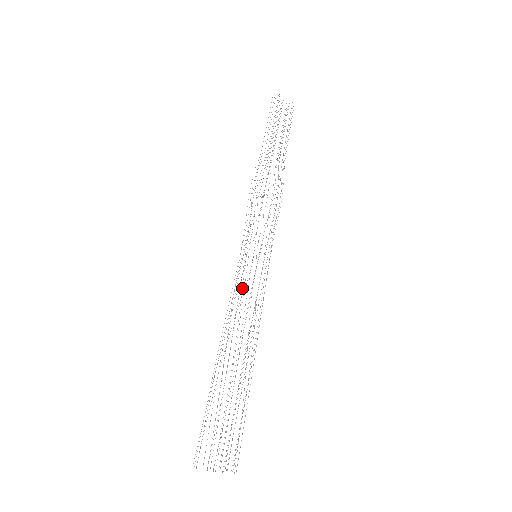
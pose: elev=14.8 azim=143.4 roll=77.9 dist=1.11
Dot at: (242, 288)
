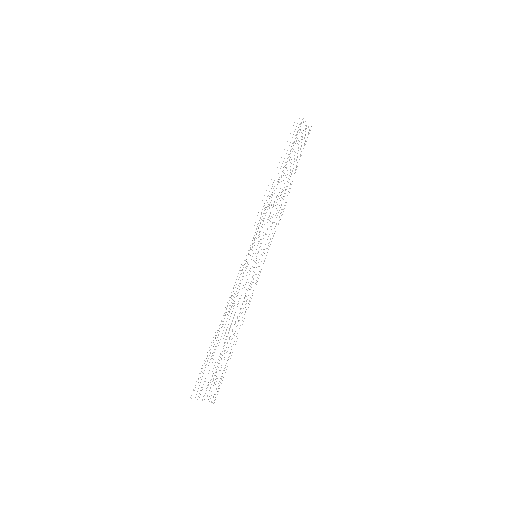
Dot at: occluded
